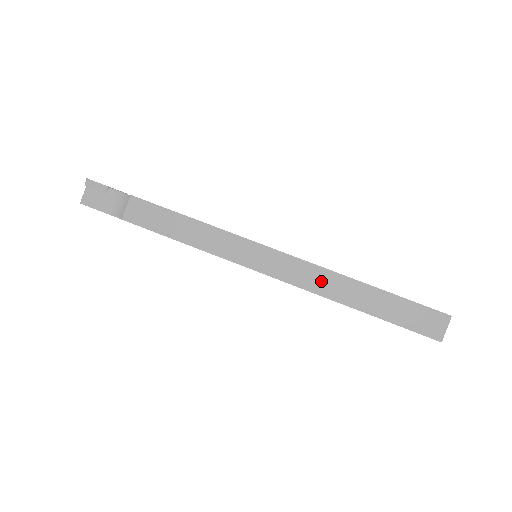
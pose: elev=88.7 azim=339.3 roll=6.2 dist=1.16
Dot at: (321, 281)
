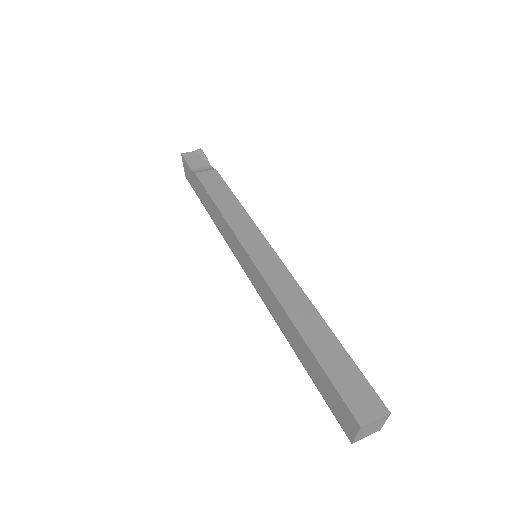
Dot at: (291, 296)
